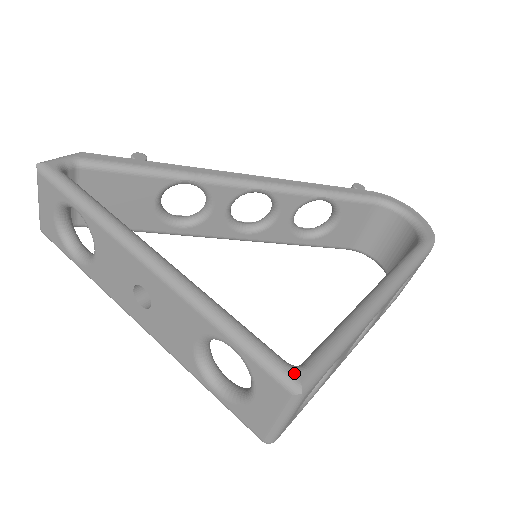
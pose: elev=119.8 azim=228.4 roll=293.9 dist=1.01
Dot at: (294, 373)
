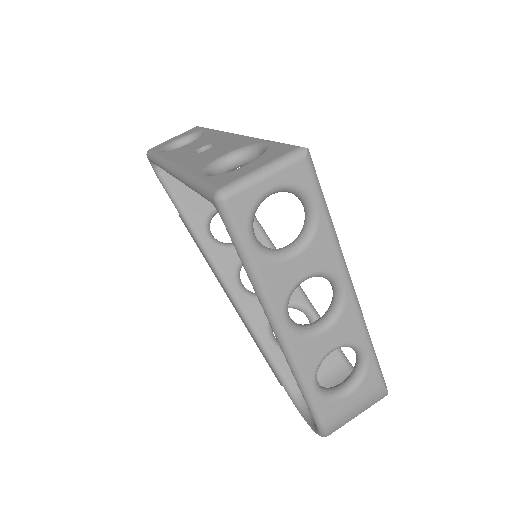
Dot at: occluded
